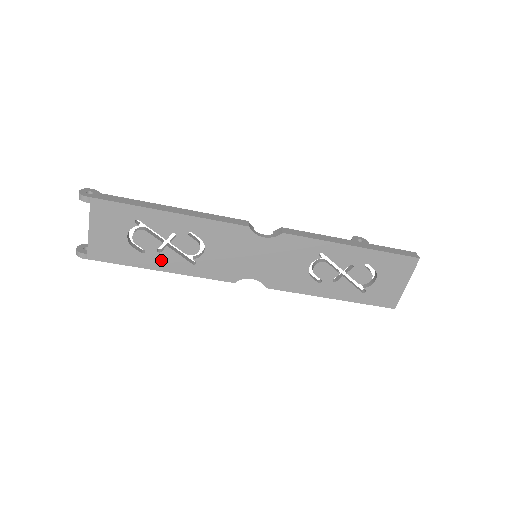
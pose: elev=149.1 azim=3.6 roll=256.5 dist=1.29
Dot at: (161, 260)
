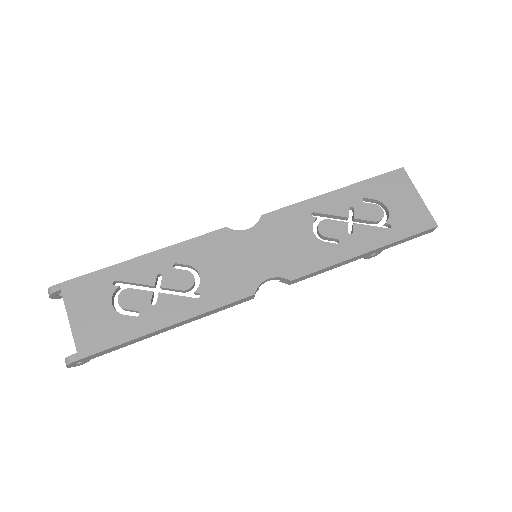
Dot at: (161, 313)
